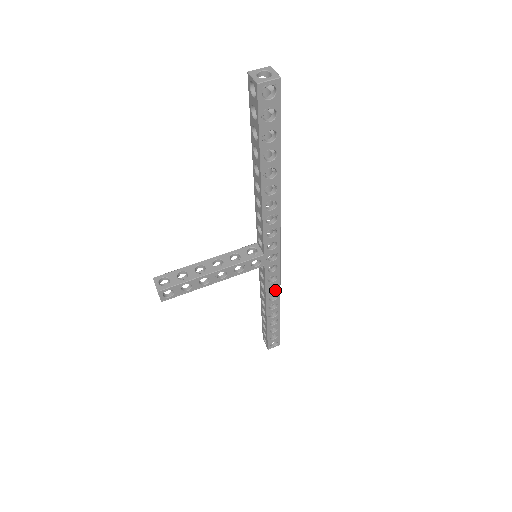
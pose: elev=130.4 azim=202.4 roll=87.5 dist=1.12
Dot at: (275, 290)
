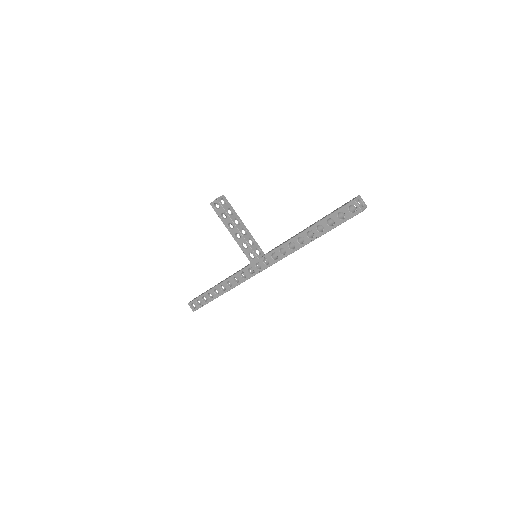
Dot at: (236, 282)
